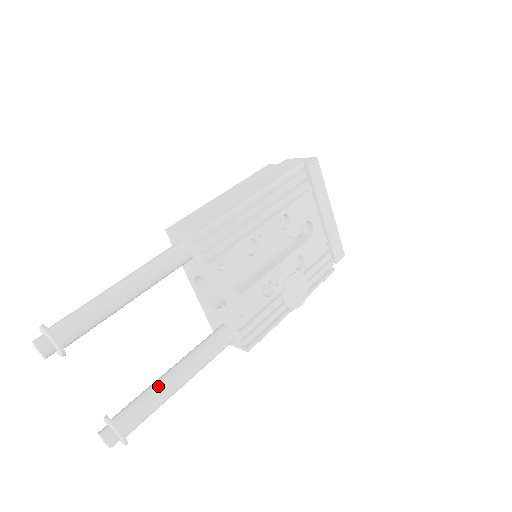
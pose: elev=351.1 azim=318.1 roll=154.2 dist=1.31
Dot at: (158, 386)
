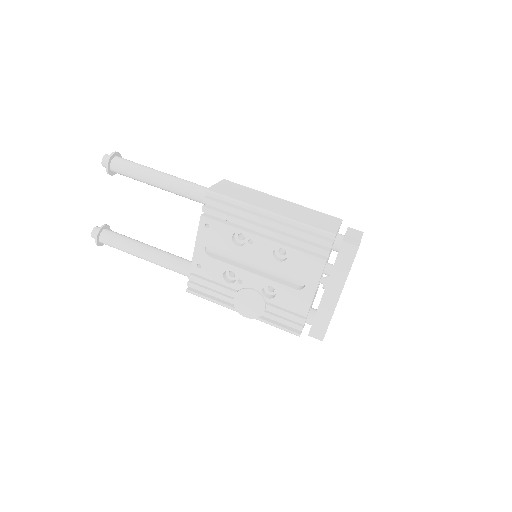
Dot at: (134, 242)
